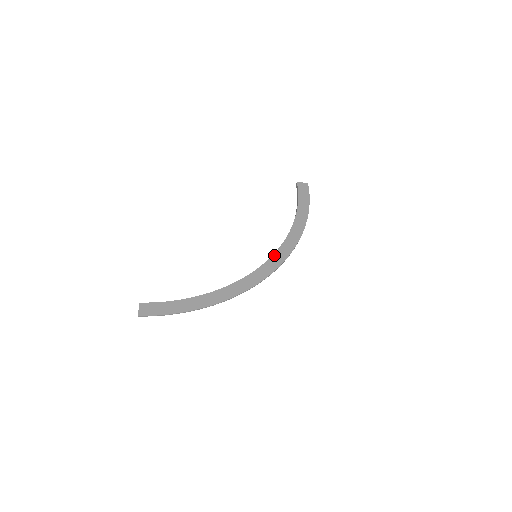
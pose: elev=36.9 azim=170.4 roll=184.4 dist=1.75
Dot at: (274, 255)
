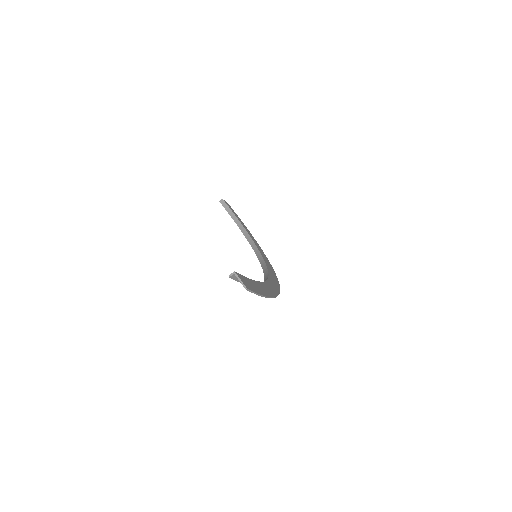
Dot at: (265, 260)
